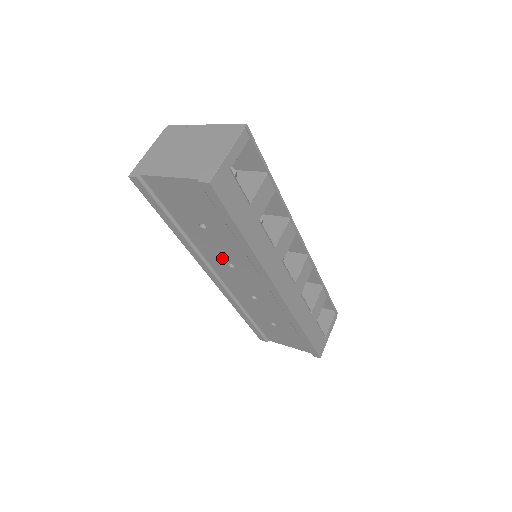
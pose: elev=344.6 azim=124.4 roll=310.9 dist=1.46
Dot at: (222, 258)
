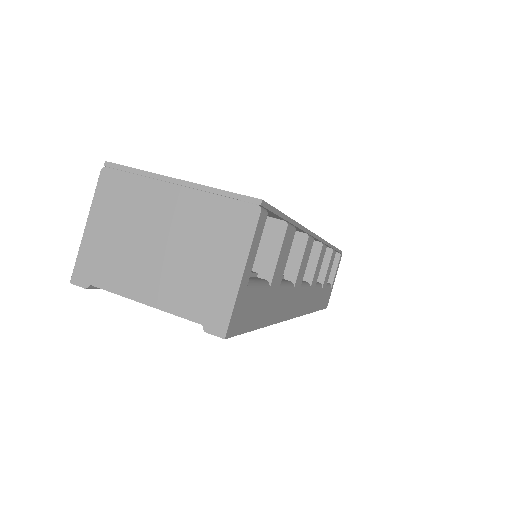
Dot at: occluded
